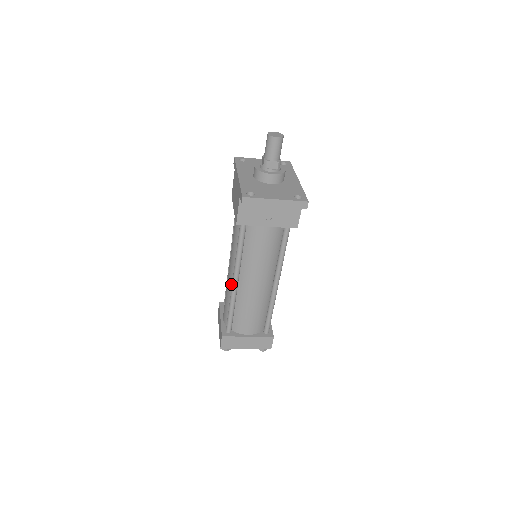
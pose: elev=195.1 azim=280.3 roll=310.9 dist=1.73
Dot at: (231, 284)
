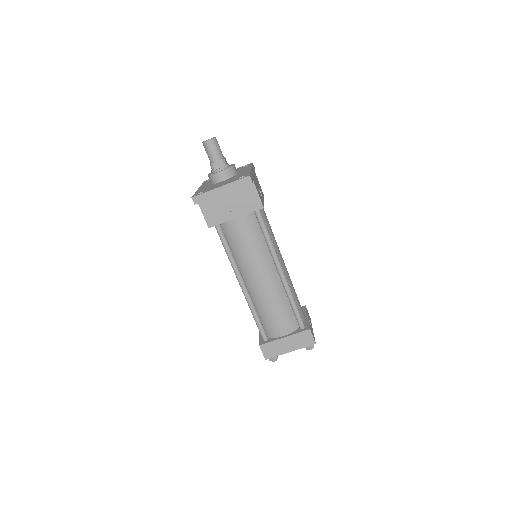
Dot at: occluded
